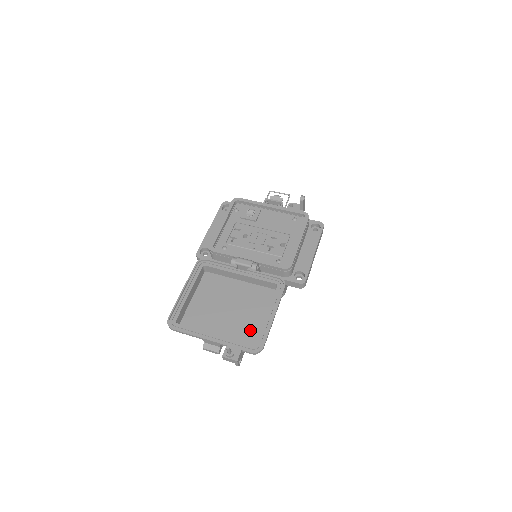
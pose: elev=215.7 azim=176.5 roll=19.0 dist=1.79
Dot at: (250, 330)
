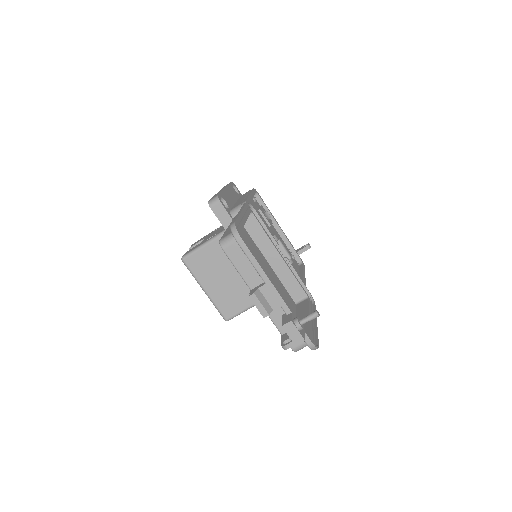
Dot at: occluded
